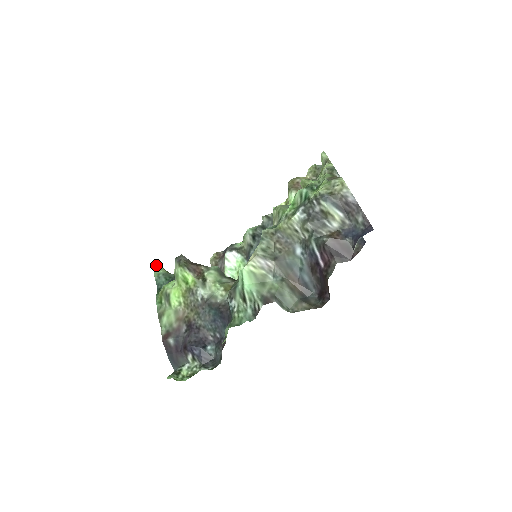
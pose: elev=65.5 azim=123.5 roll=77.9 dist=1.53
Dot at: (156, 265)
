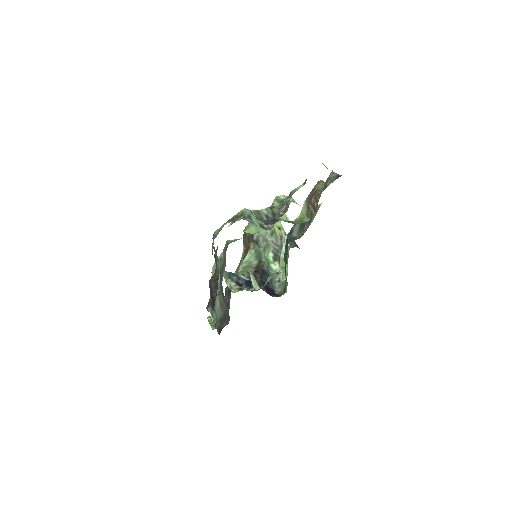
Dot at: occluded
